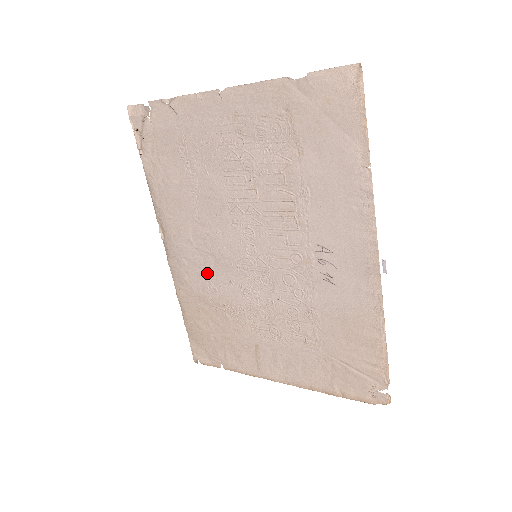
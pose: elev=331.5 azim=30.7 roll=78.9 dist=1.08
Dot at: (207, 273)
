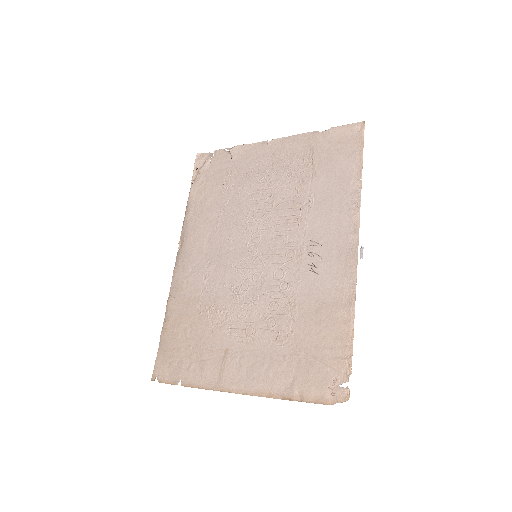
Dot at: (206, 277)
